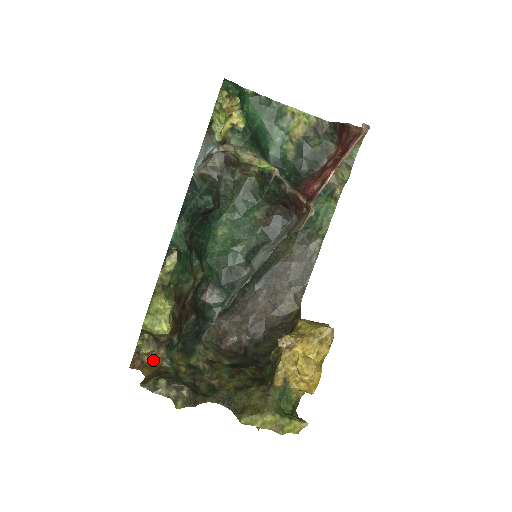
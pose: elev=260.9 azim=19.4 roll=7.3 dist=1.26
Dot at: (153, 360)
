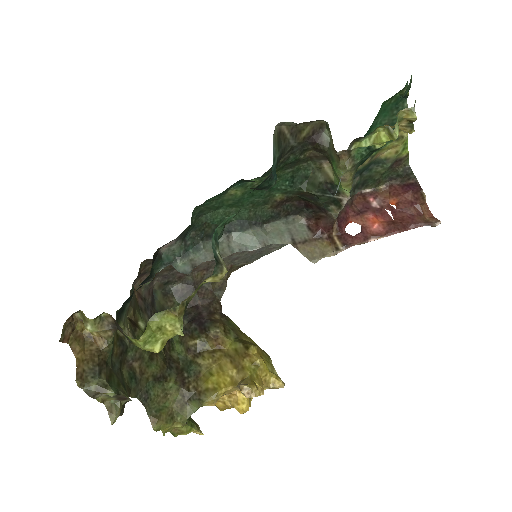
Dot at: (87, 330)
